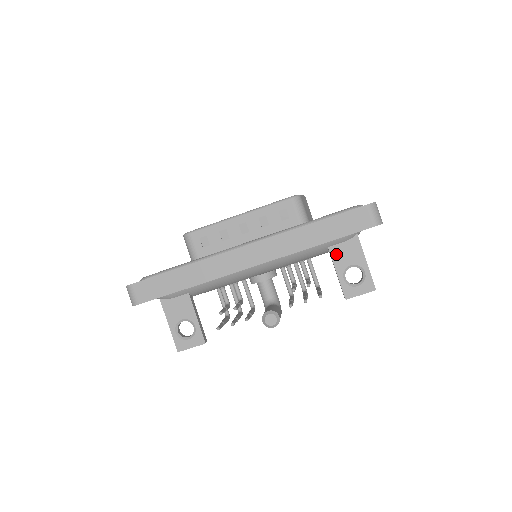
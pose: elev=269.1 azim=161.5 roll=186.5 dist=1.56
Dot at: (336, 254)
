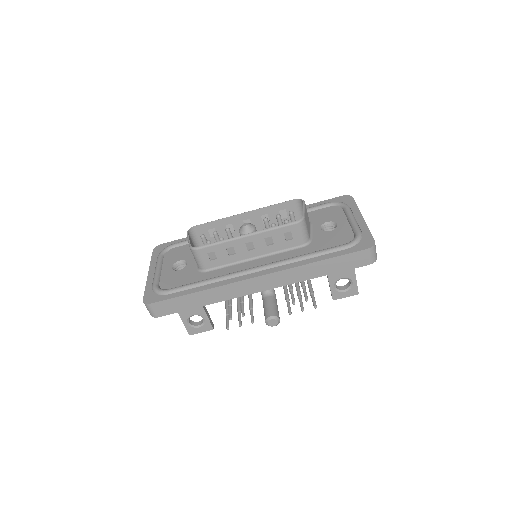
Dot at: occluded
